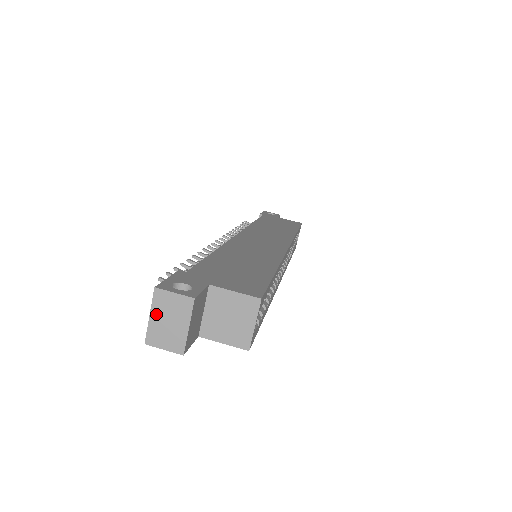
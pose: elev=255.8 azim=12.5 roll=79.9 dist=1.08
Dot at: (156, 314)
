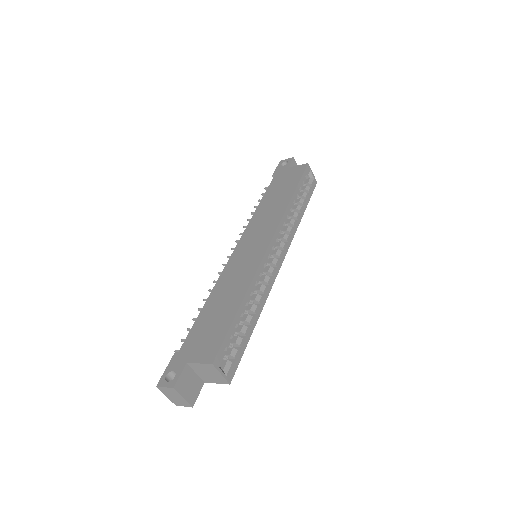
Dot at: (167, 395)
